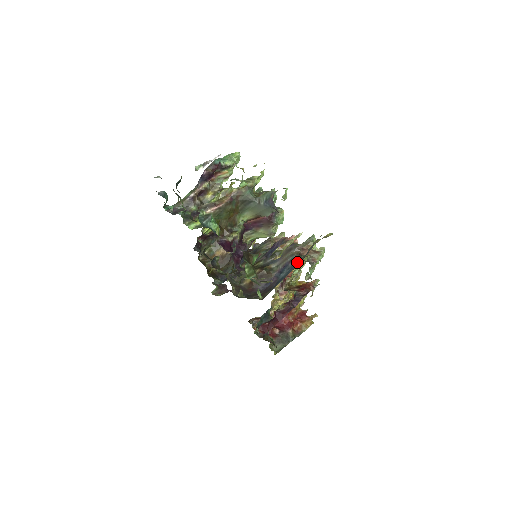
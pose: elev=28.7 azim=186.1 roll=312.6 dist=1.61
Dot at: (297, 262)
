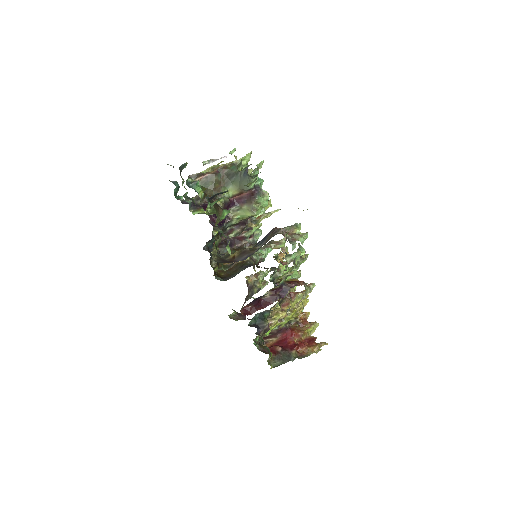
Dot at: occluded
